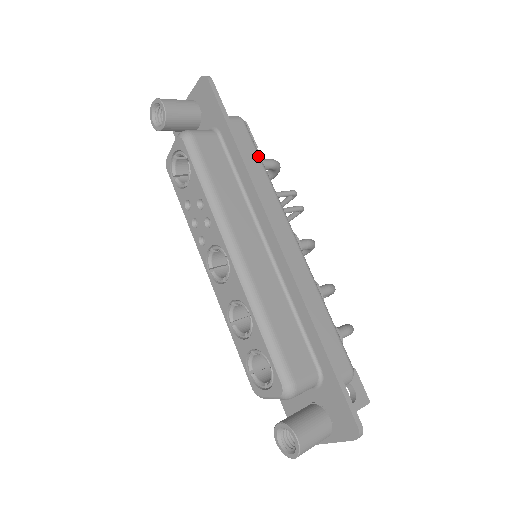
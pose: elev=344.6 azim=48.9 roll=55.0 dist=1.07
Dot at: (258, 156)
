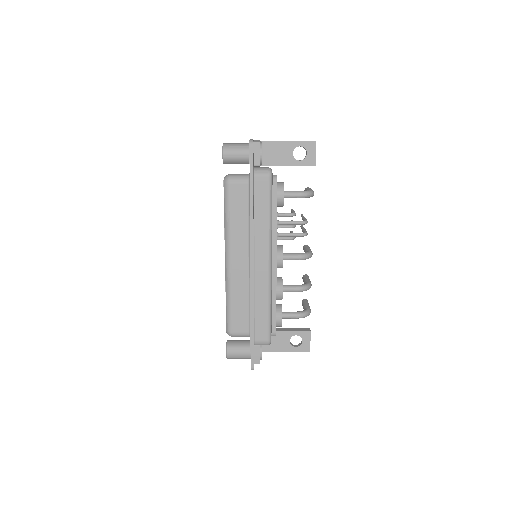
Dot at: (268, 205)
